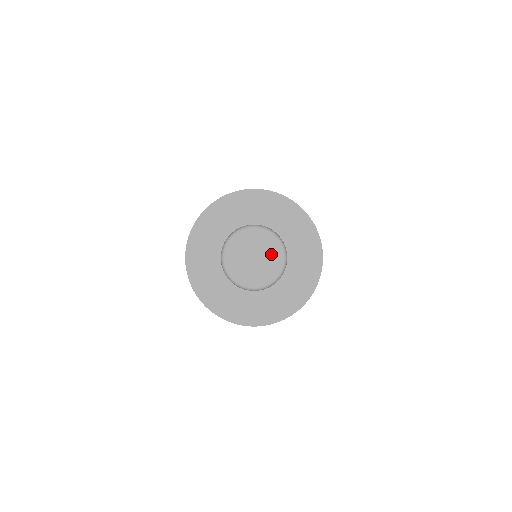
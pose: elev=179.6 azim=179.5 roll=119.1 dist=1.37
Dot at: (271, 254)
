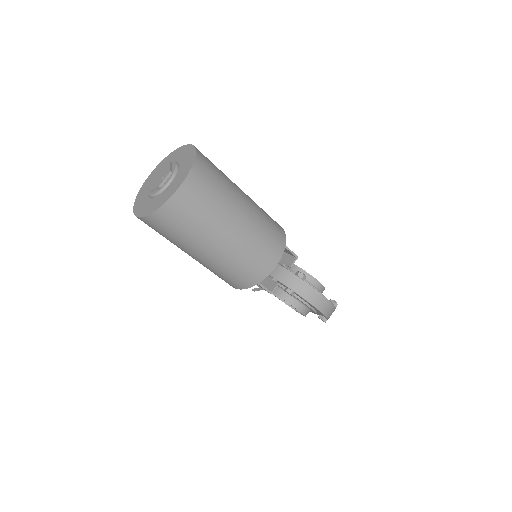
Dot at: (167, 171)
